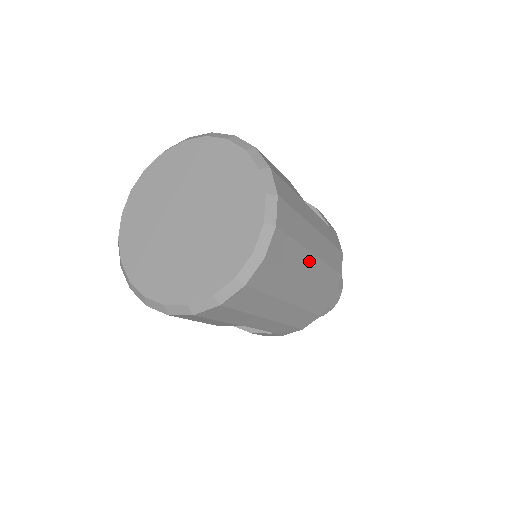
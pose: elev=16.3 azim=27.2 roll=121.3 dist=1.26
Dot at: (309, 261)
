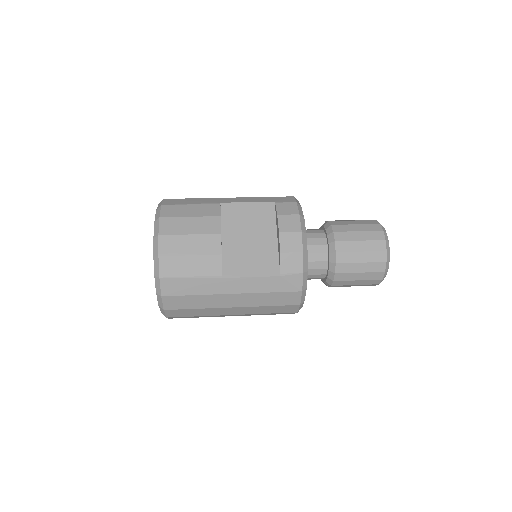
Dot at: (227, 310)
